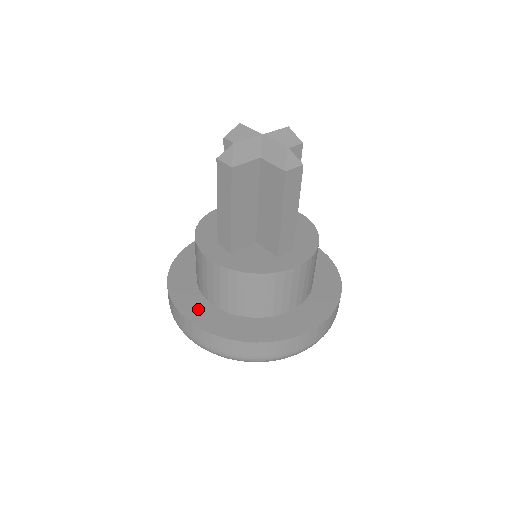
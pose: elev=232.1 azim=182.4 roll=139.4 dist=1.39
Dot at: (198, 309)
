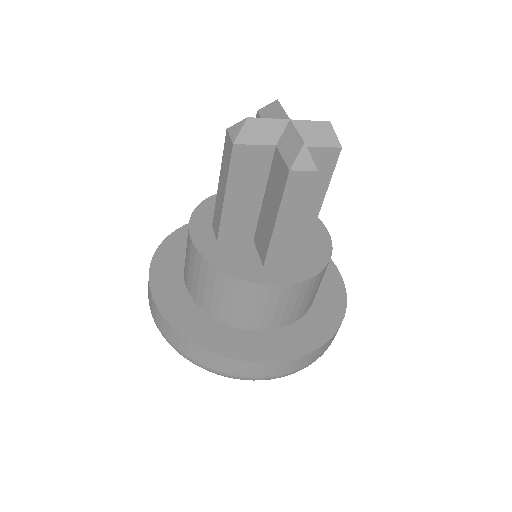
Dot at: (169, 285)
